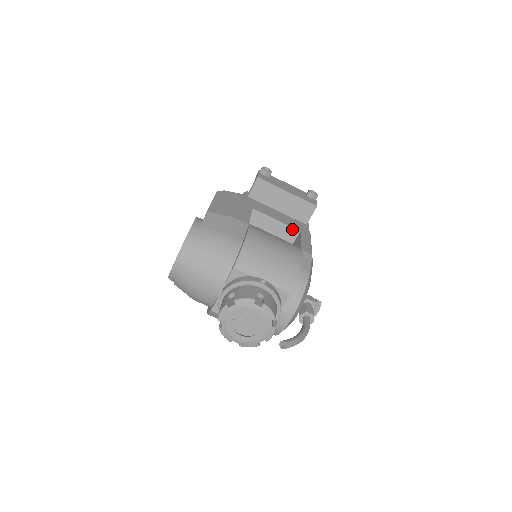
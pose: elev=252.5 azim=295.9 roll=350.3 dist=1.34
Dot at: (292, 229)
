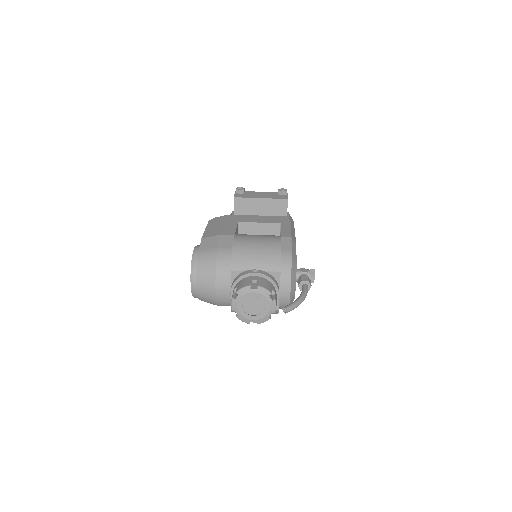
Dot at: (274, 224)
